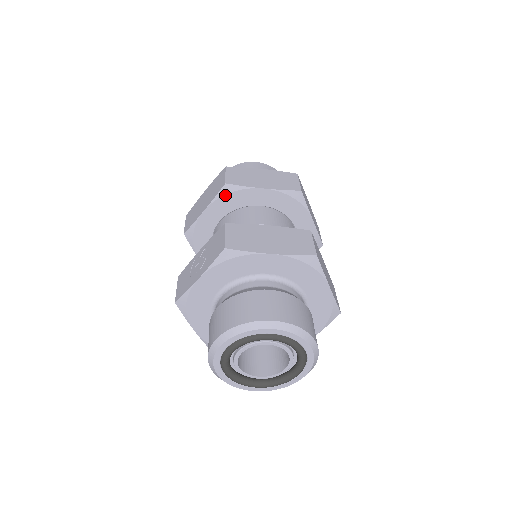
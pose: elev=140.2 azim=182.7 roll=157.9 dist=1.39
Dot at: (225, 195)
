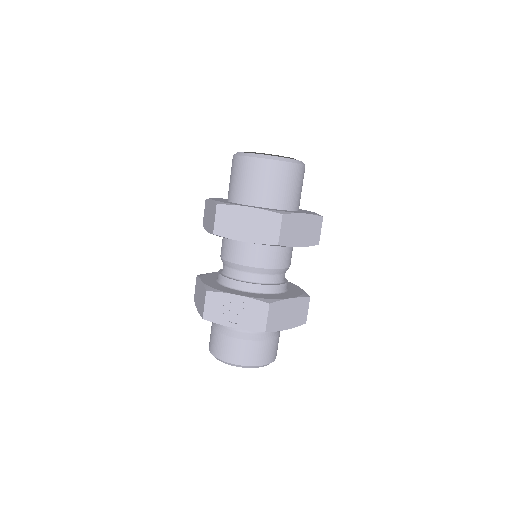
Dot at: (270, 245)
